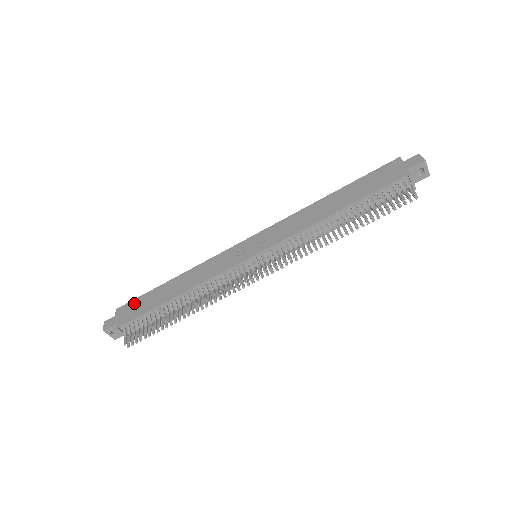
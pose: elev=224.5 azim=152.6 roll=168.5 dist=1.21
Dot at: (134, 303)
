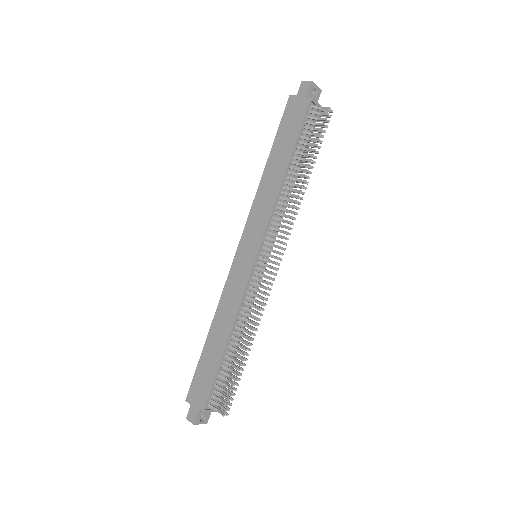
Dot at: (196, 381)
